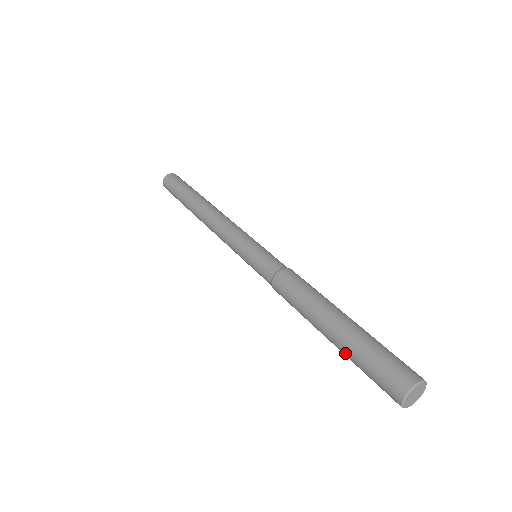
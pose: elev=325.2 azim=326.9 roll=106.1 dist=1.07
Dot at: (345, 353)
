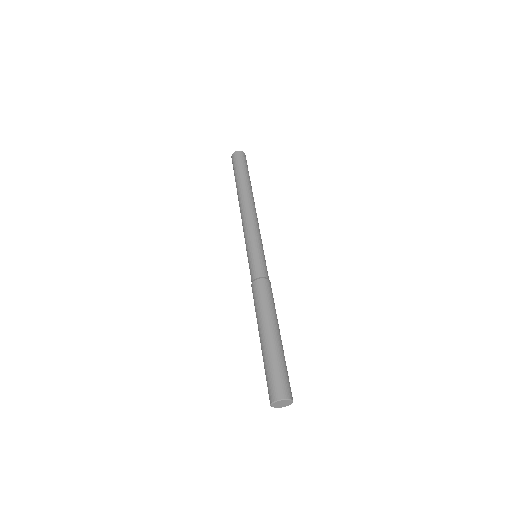
Dot at: occluded
